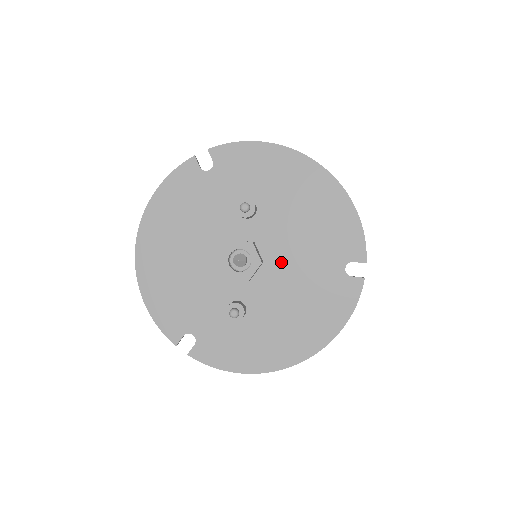
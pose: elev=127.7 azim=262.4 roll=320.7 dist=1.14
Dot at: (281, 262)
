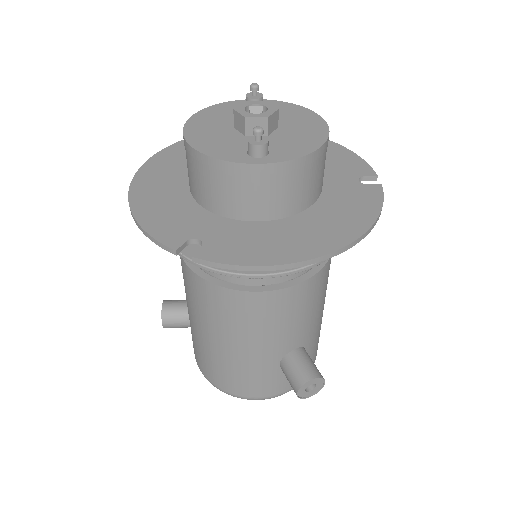
Dot at: (296, 126)
